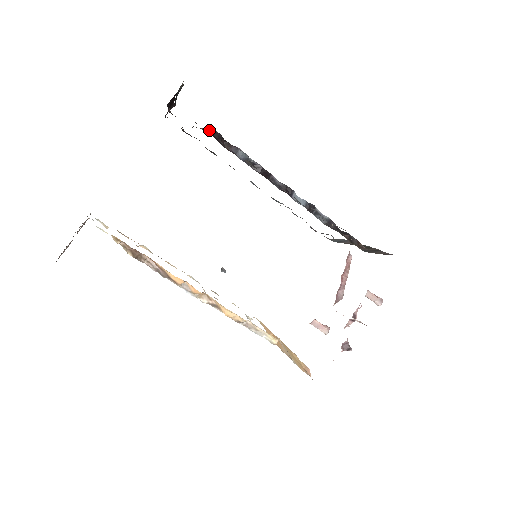
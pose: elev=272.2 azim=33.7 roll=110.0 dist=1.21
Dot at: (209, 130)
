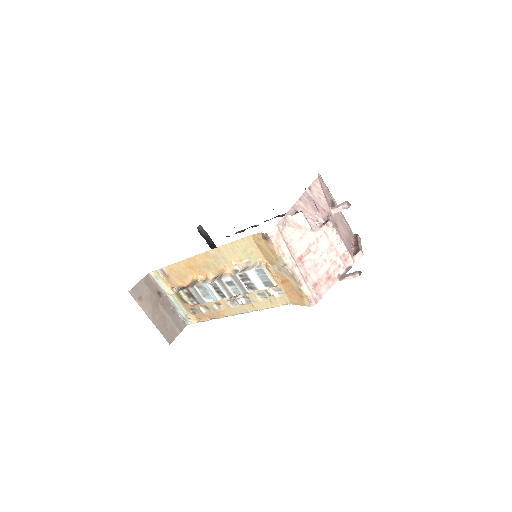
Dot at: occluded
